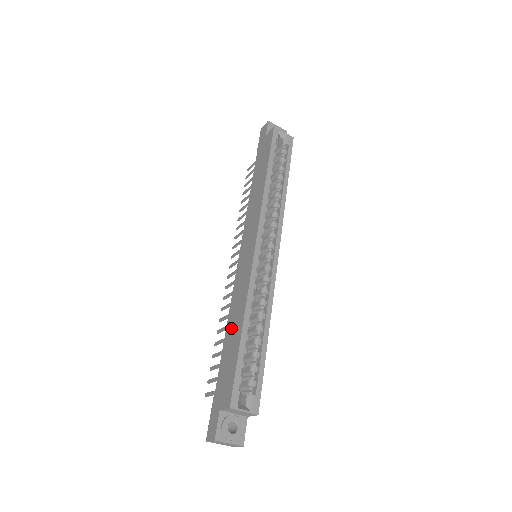
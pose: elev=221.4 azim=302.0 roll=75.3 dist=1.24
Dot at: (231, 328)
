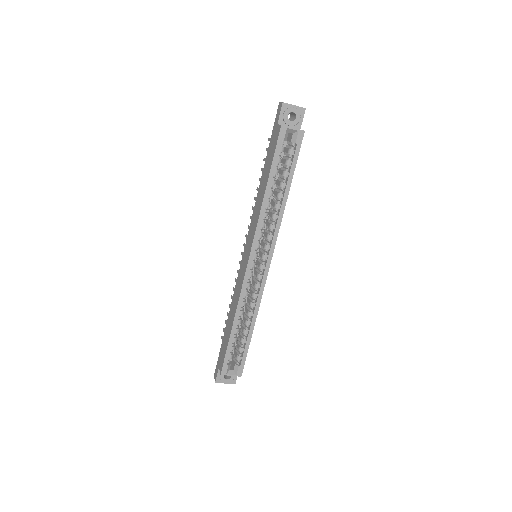
Dot at: (230, 315)
